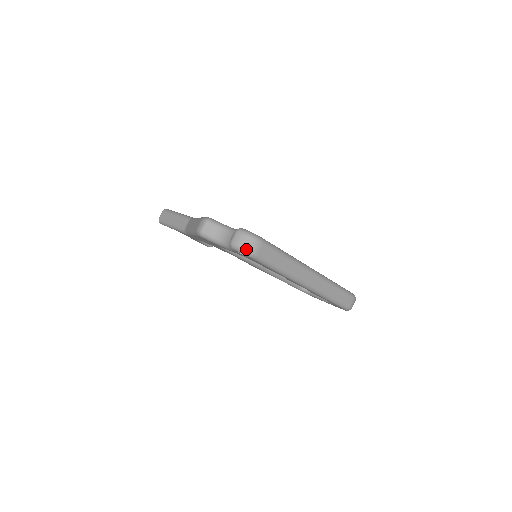
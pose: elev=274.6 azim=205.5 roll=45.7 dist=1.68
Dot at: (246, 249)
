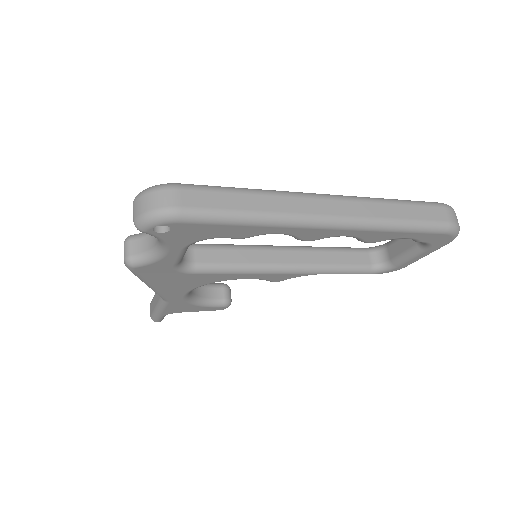
Dot at: (154, 211)
